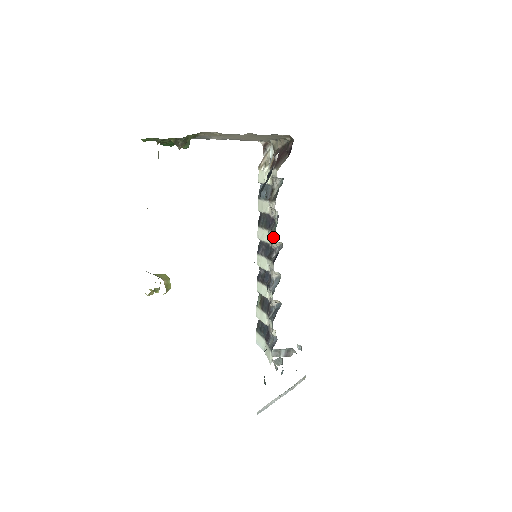
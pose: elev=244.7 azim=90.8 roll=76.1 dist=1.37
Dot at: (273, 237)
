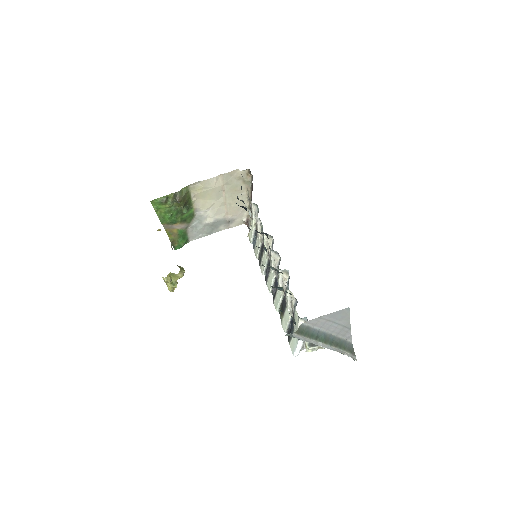
Dot at: (263, 236)
